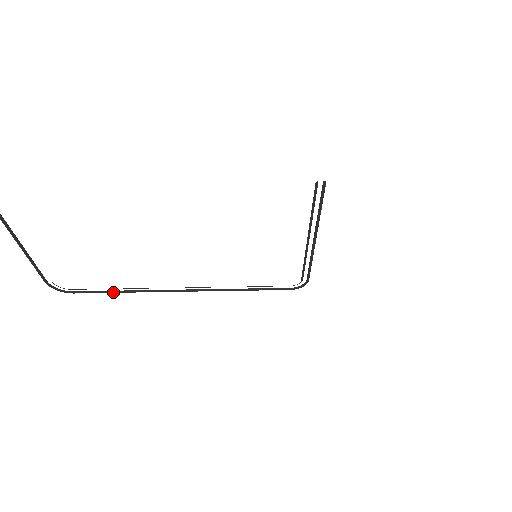
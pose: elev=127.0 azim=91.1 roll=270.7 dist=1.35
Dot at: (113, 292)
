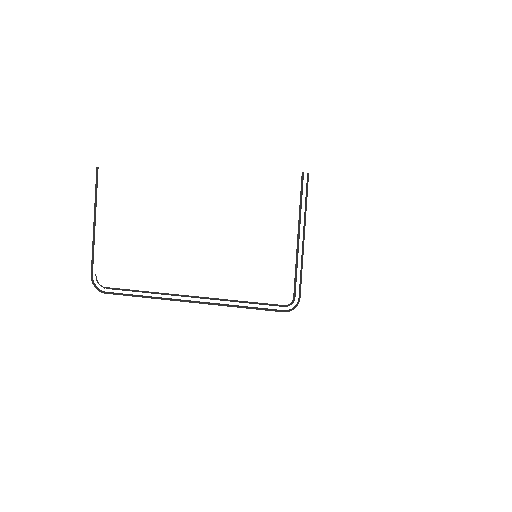
Dot at: (135, 296)
